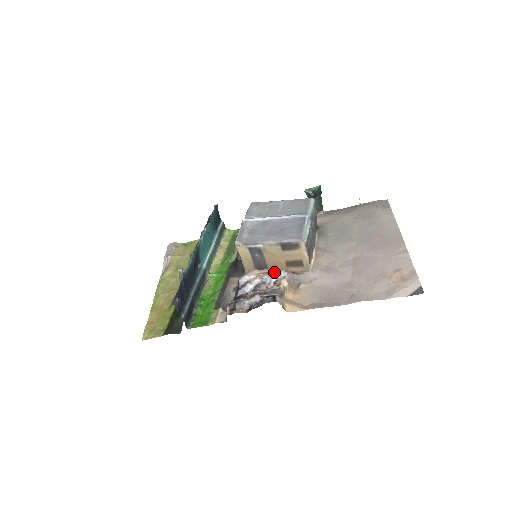
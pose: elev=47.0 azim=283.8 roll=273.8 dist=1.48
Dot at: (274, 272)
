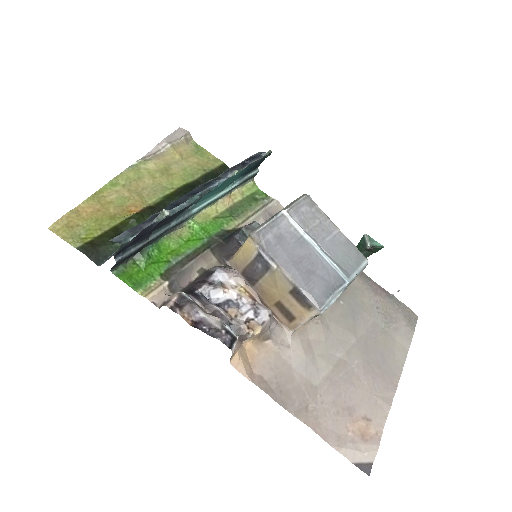
Dot at: (258, 302)
